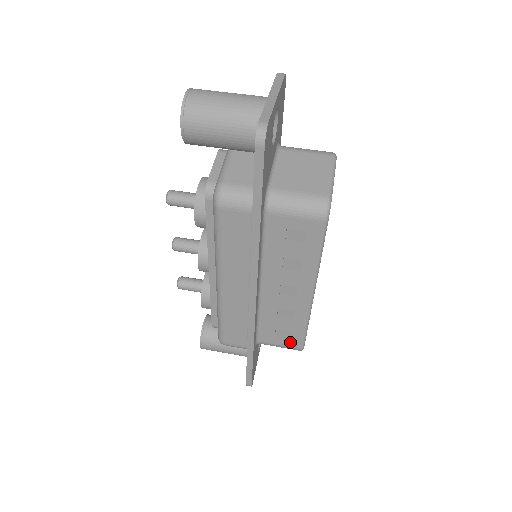
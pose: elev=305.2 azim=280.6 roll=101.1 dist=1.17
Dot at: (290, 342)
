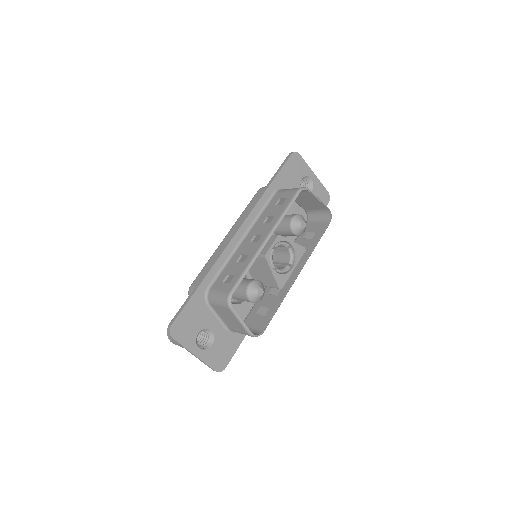
Dot at: (227, 287)
